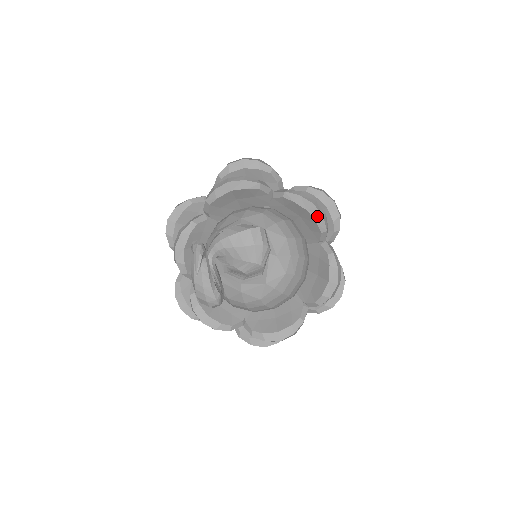
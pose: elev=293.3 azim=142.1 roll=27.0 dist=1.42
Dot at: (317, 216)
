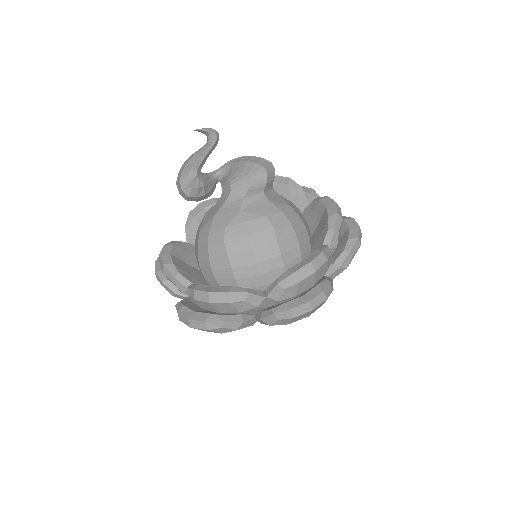
Dot at: (332, 211)
